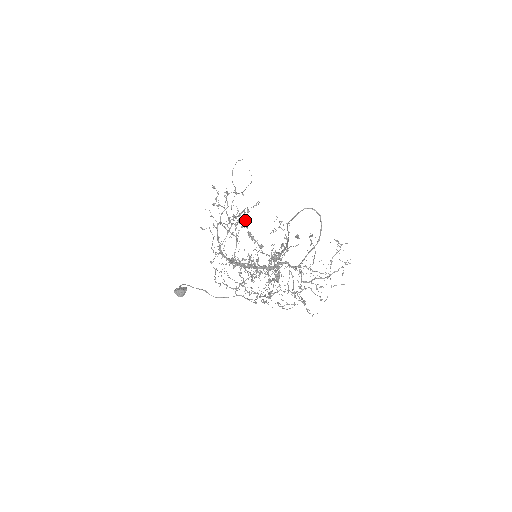
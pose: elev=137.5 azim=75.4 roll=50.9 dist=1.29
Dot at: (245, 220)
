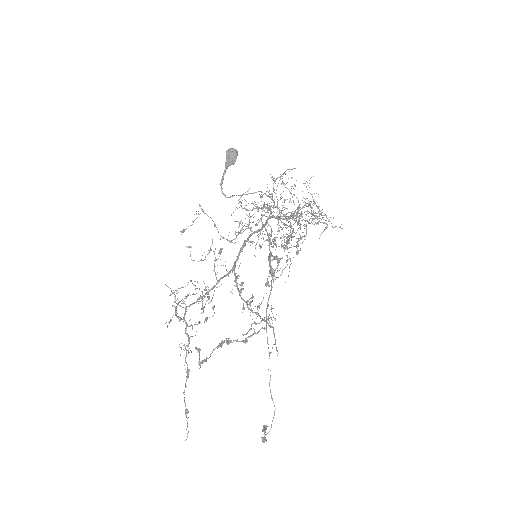
Dot at: (200, 367)
